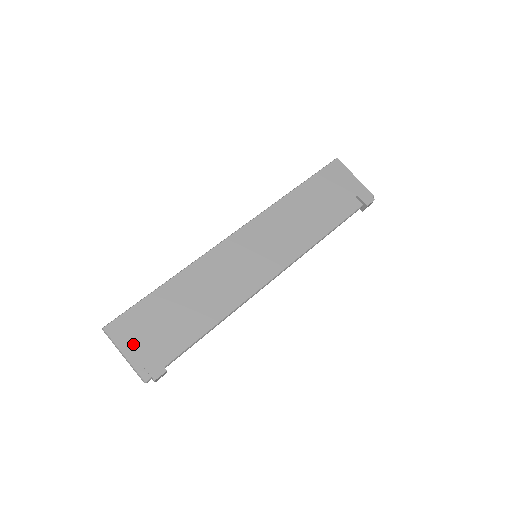
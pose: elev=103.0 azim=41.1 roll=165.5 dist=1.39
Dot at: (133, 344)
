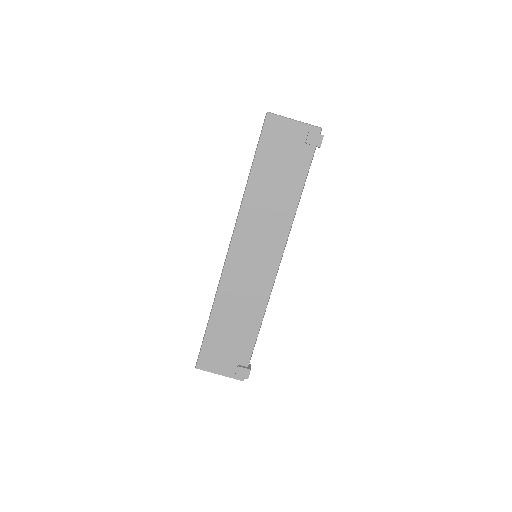
Dot at: (220, 366)
